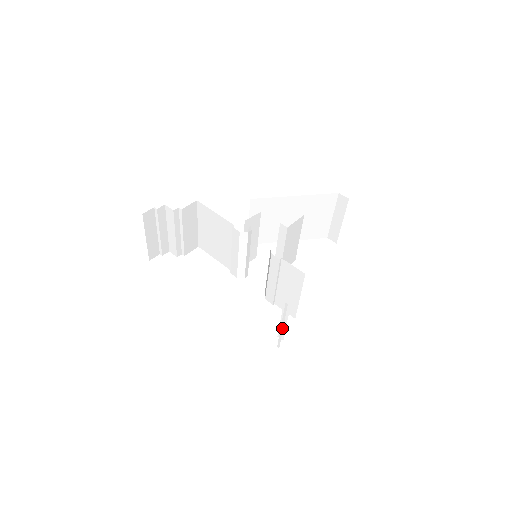
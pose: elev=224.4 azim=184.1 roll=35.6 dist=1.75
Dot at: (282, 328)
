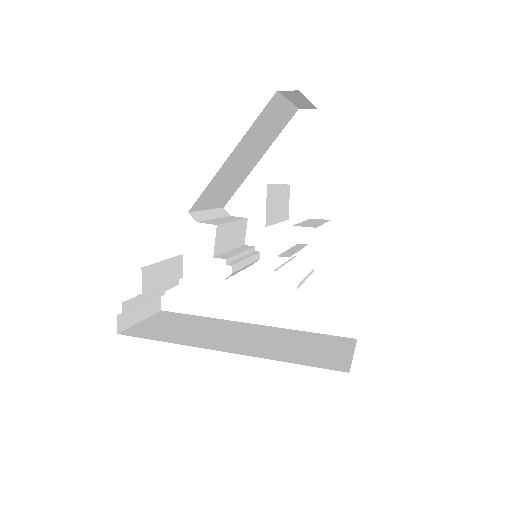
Dot at: occluded
